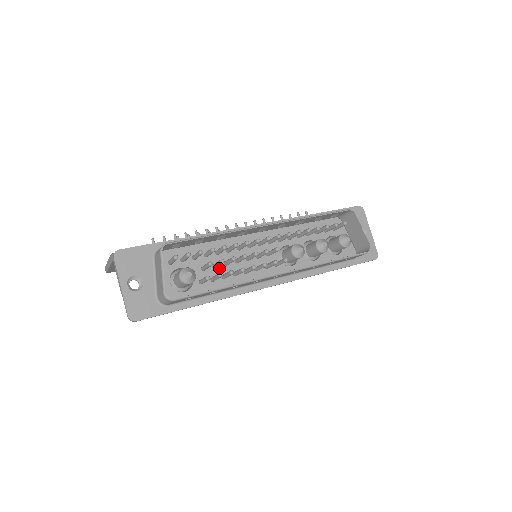
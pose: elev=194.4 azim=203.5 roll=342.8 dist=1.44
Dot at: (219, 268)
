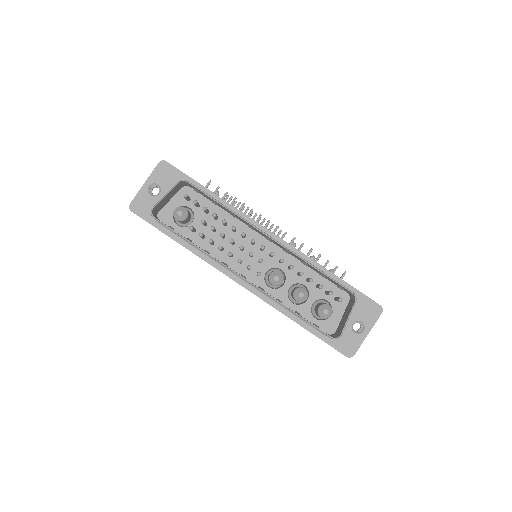
Dot at: (216, 234)
